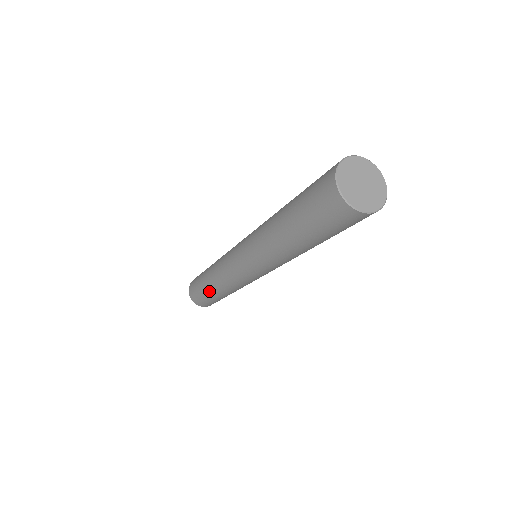
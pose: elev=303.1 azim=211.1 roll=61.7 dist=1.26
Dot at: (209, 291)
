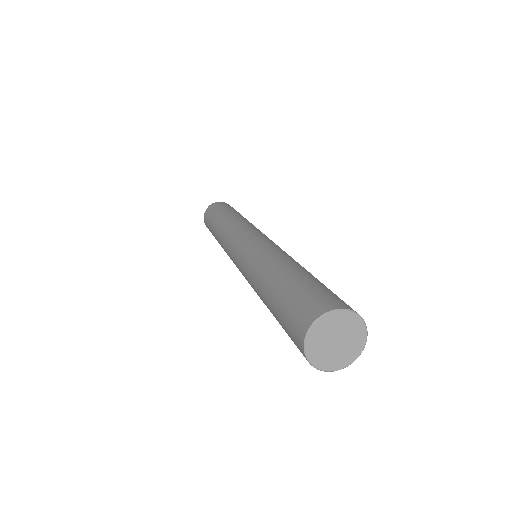
Dot at: occluded
